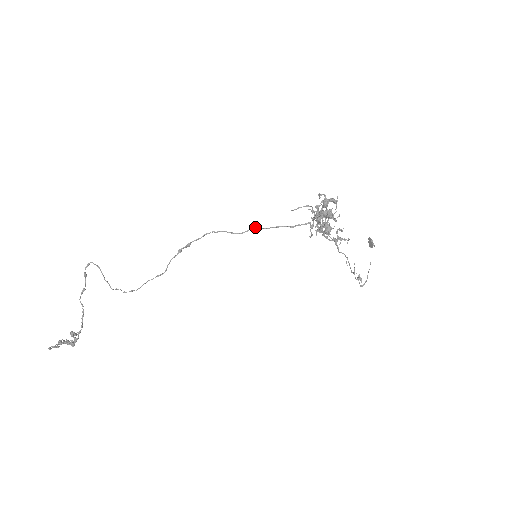
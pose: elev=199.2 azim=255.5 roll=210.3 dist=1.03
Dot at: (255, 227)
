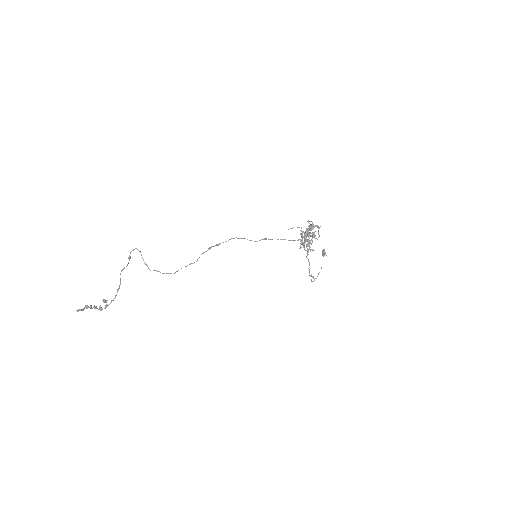
Dot at: (266, 238)
